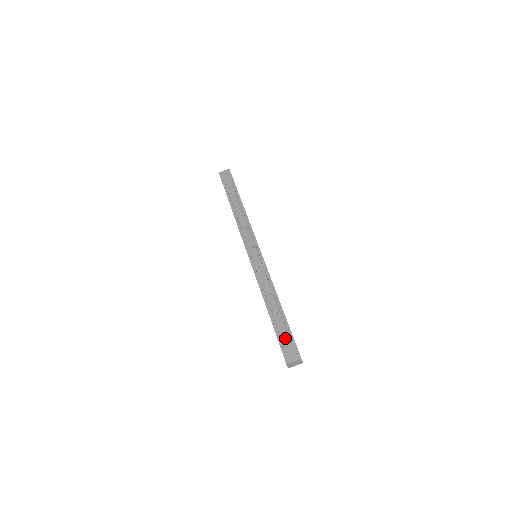
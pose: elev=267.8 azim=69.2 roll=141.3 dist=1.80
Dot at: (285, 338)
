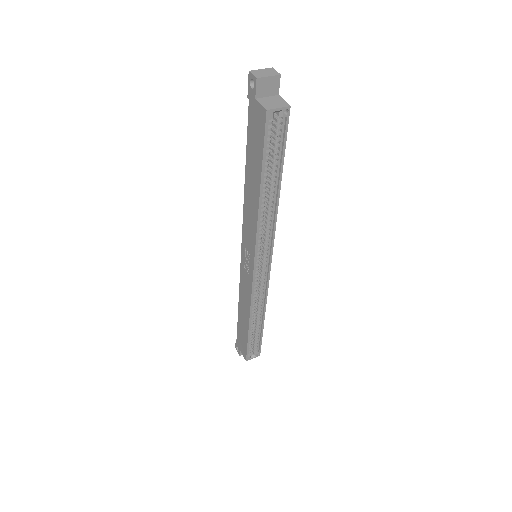
Dot at: occluded
